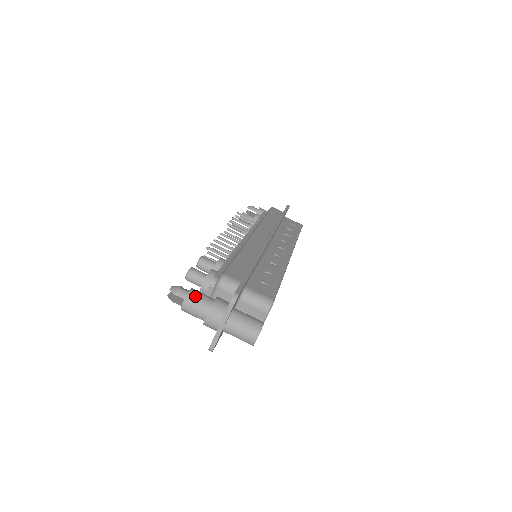
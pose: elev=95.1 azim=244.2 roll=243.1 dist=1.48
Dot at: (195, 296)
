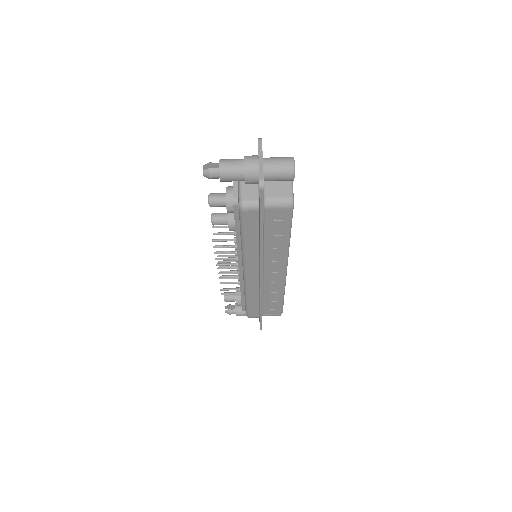
Dot at: (227, 159)
